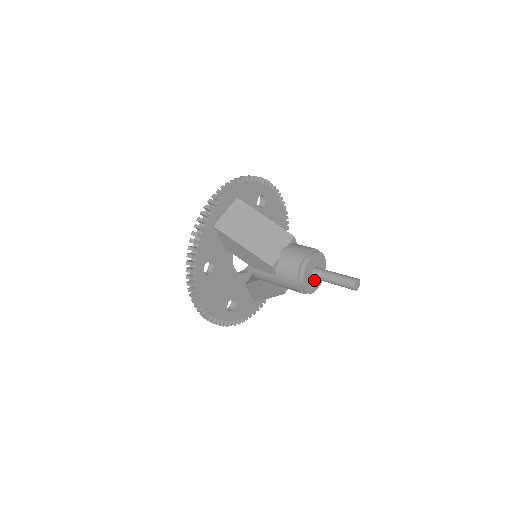
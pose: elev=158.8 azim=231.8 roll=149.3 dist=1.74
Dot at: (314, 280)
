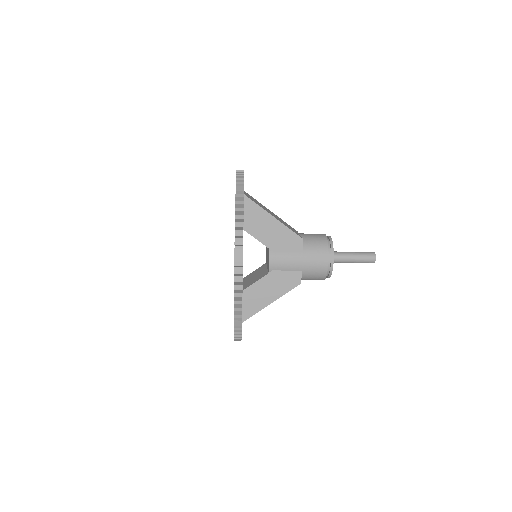
Dot at: occluded
